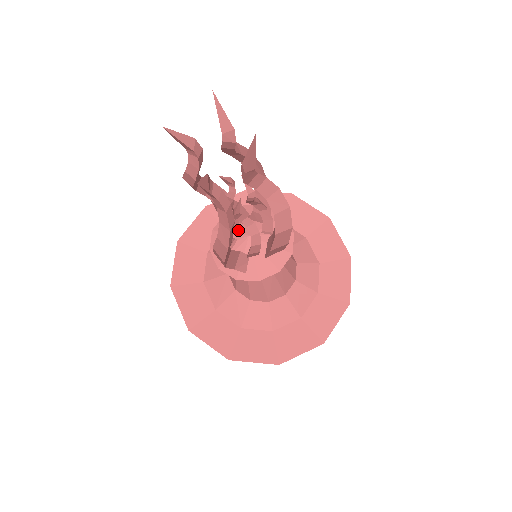
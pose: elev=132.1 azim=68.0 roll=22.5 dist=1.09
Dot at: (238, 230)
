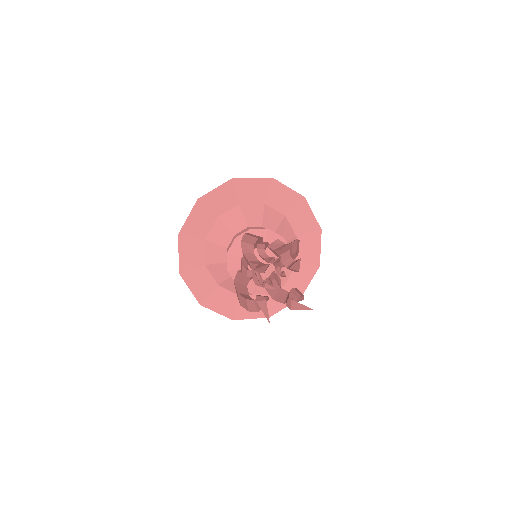
Dot at: (255, 252)
